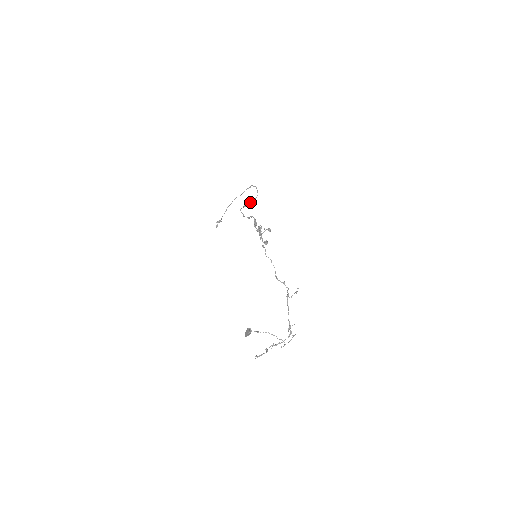
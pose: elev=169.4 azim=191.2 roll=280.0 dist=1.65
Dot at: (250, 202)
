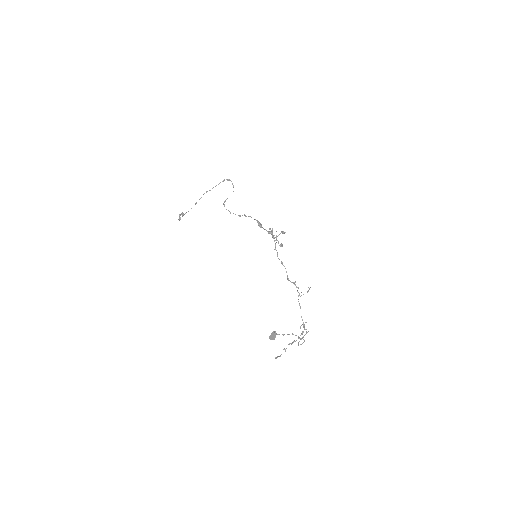
Dot at: occluded
